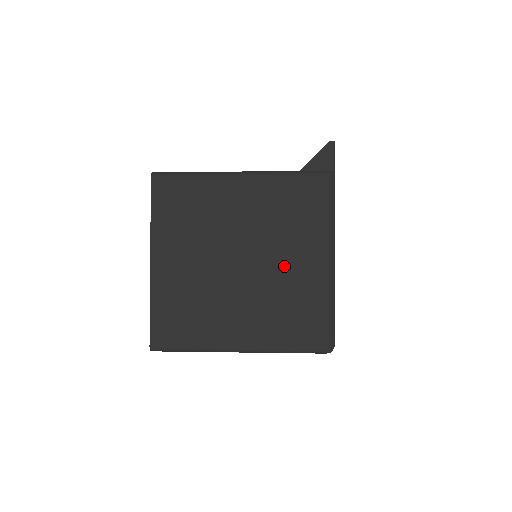
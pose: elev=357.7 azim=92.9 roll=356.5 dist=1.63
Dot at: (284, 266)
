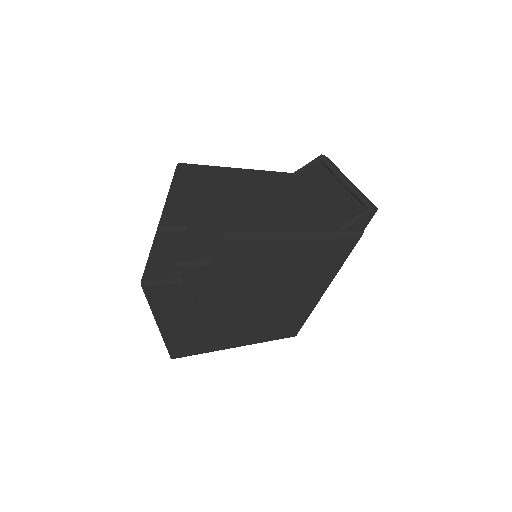
Dot at: (297, 297)
